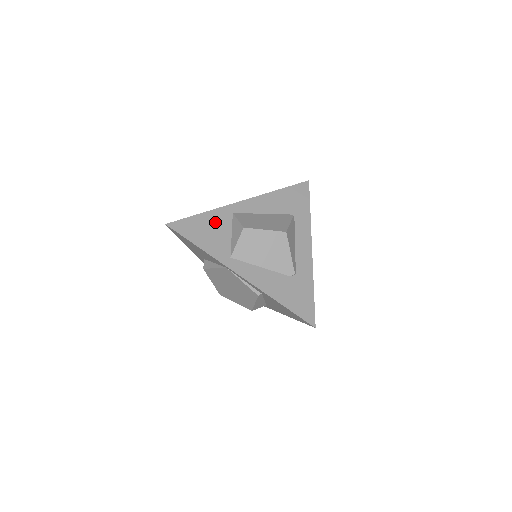
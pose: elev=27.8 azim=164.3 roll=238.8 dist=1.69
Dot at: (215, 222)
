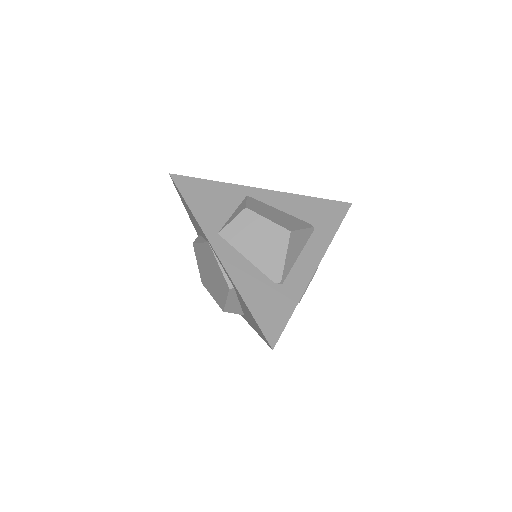
Dot at: (222, 195)
